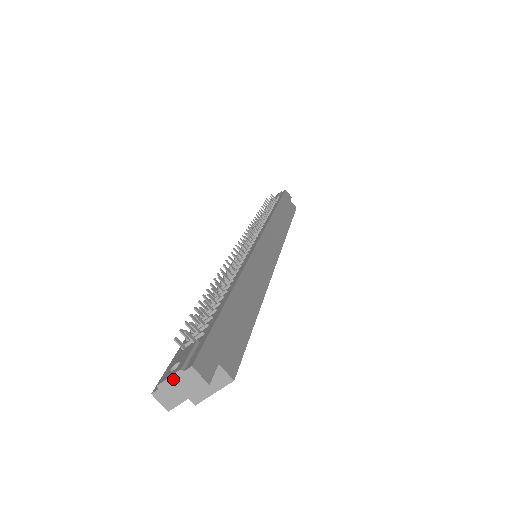
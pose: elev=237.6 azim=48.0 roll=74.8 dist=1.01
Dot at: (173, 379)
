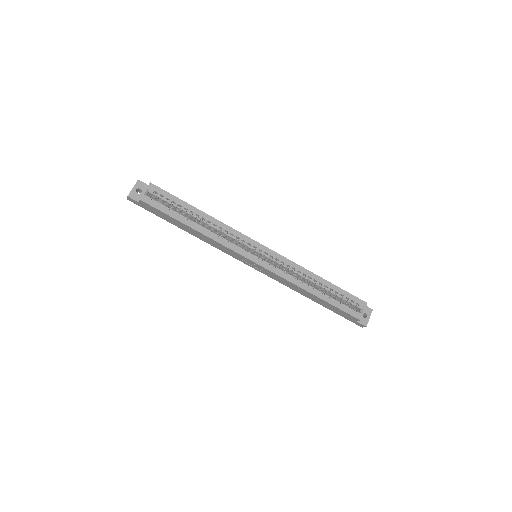
Dot at: occluded
